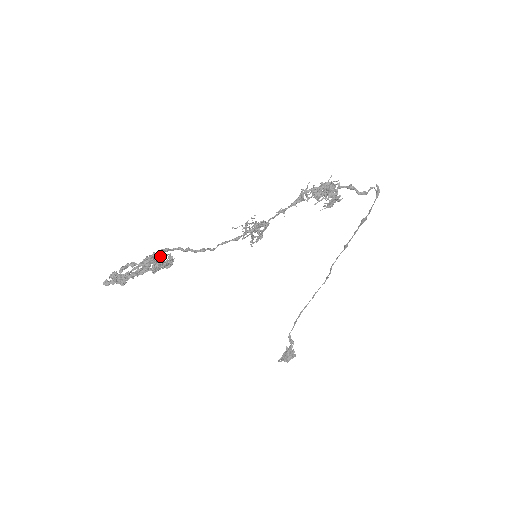
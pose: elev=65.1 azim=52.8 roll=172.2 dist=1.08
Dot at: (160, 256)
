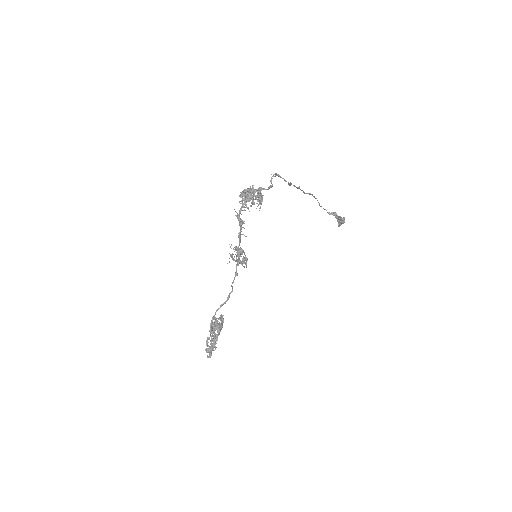
Dot at: (214, 317)
